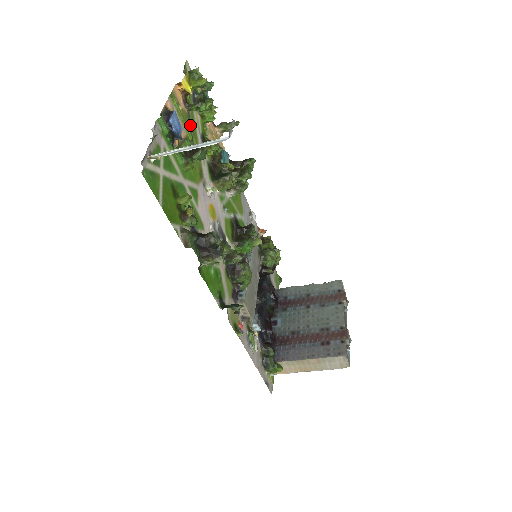
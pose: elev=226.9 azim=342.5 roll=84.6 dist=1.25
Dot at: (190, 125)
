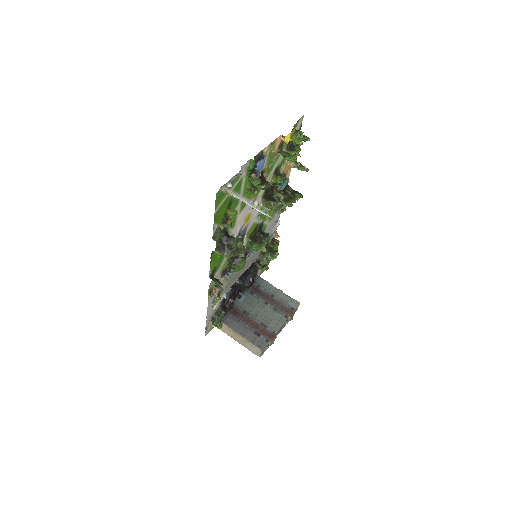
Dot at: (272, 162)
